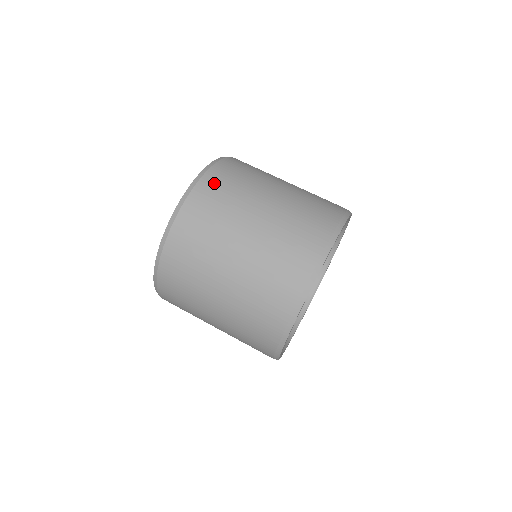
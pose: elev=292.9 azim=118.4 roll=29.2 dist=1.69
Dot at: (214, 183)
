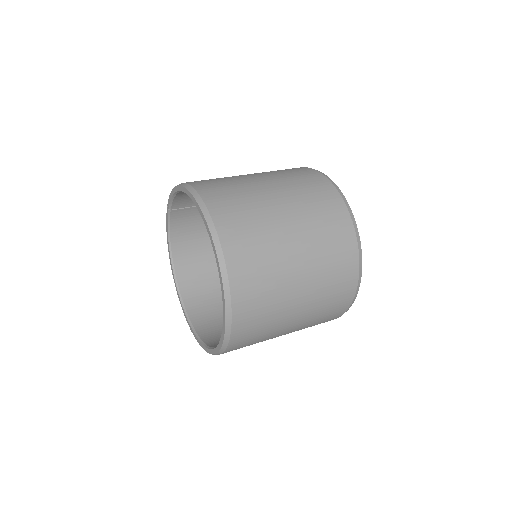
Dot at: (201, 181)
